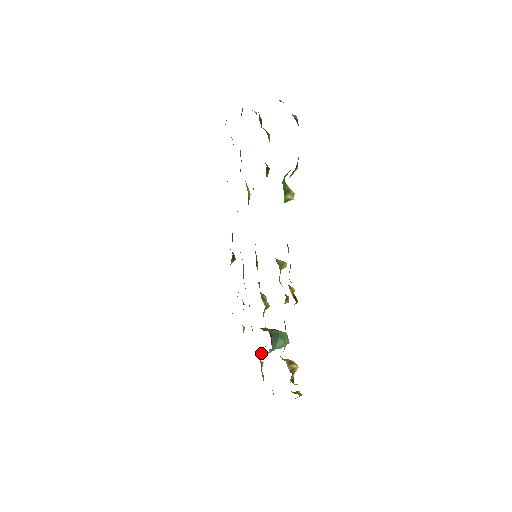
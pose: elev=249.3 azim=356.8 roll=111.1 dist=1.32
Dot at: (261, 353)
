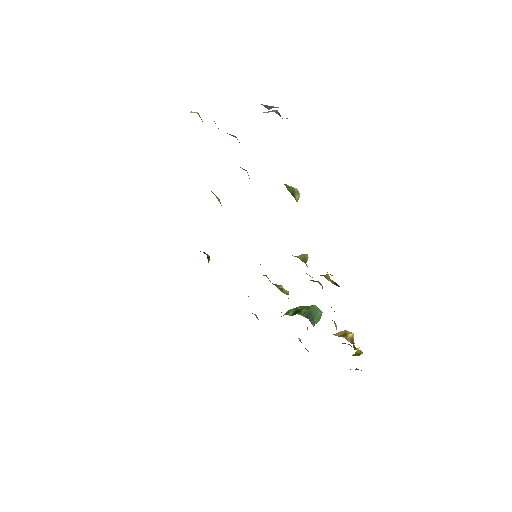
Dot at: occluded
